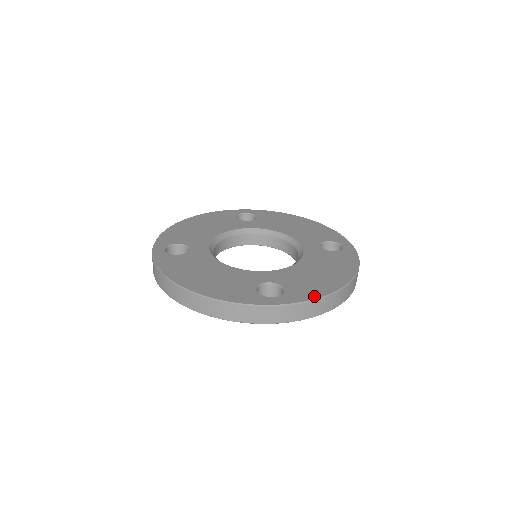
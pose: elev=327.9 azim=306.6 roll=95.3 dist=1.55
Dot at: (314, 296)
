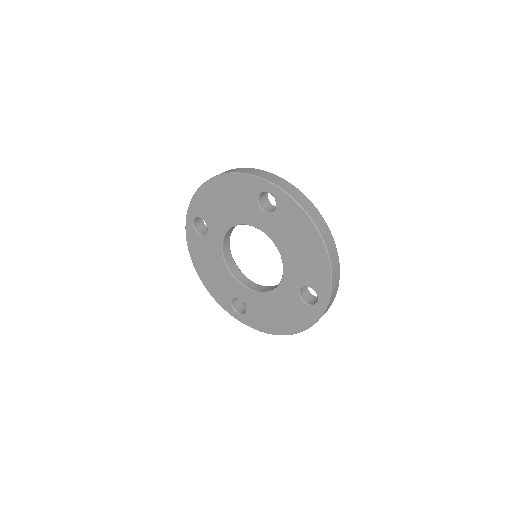
Dot at: occluded
